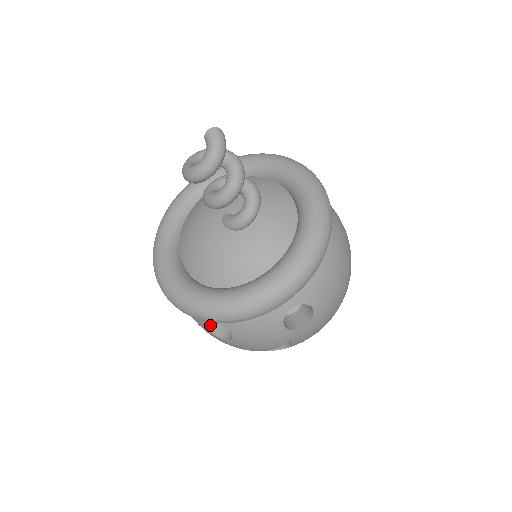
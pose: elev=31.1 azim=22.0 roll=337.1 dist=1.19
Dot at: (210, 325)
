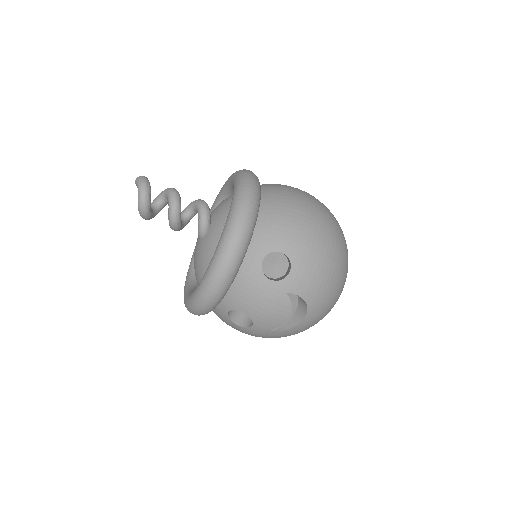
Dot at: (239, 322)
